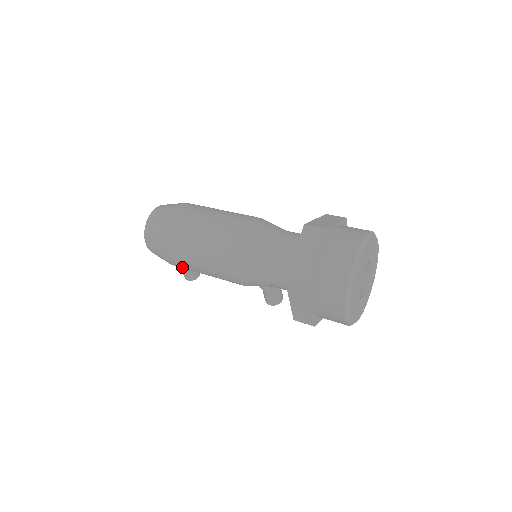
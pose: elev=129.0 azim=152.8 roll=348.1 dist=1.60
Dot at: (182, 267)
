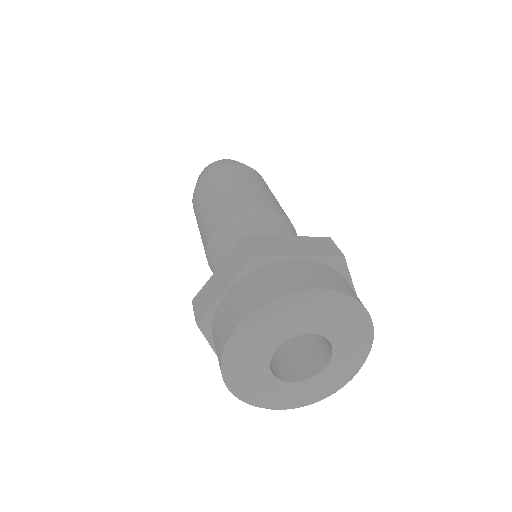
Dot at: occluded
